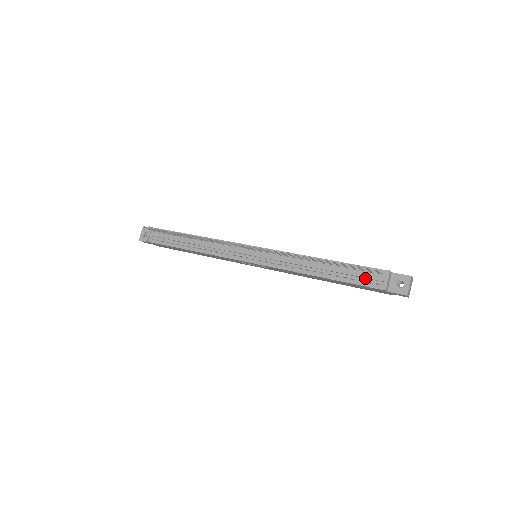
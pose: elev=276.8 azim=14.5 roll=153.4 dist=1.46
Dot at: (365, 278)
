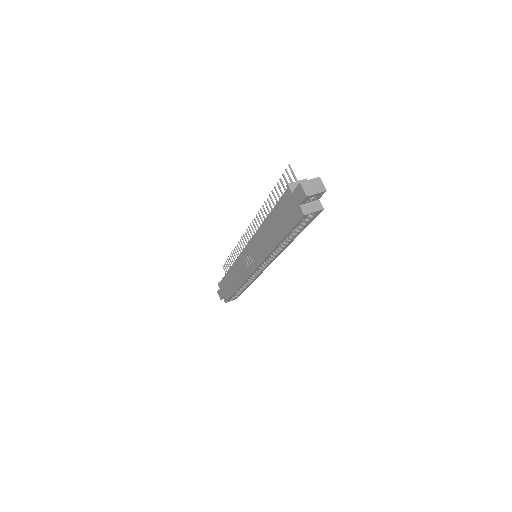
Dot at: occluded
